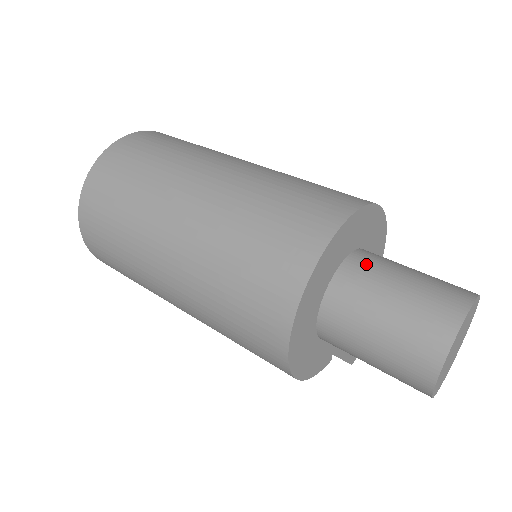
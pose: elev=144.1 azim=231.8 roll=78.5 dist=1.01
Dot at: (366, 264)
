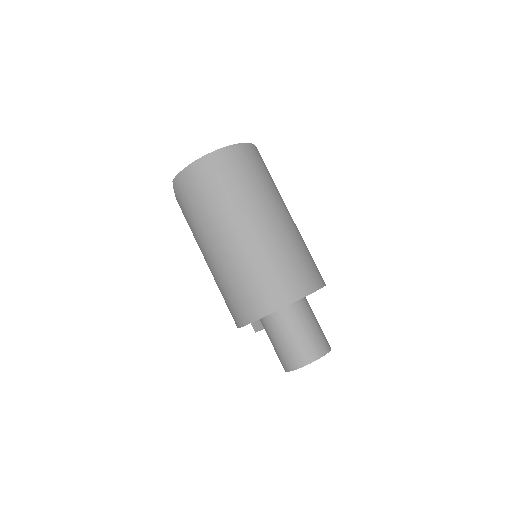
Dot at: (305, 307)
